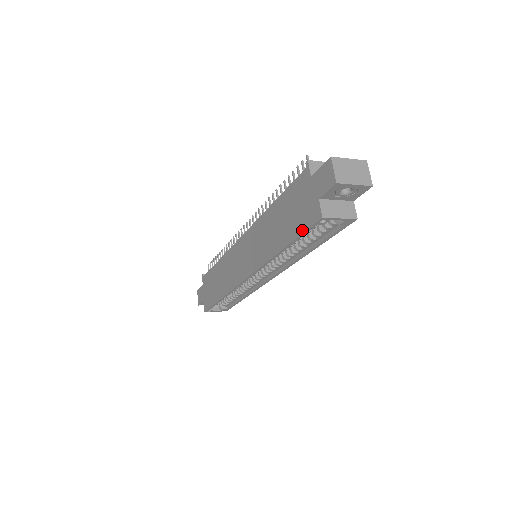
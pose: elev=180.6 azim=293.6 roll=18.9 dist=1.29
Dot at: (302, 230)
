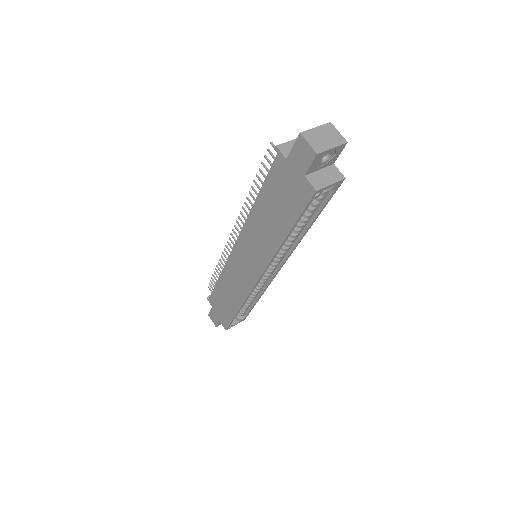
Dot at: (299, 211)
